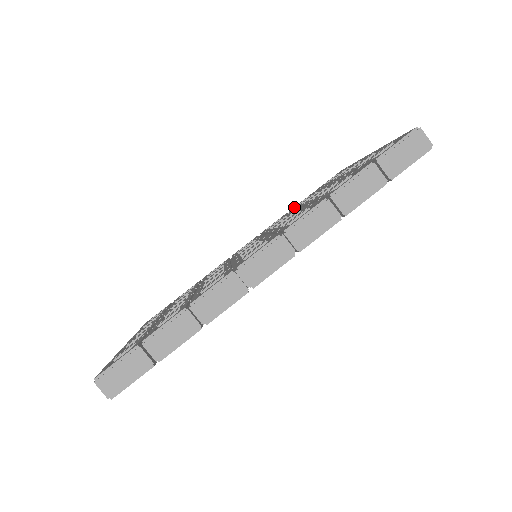
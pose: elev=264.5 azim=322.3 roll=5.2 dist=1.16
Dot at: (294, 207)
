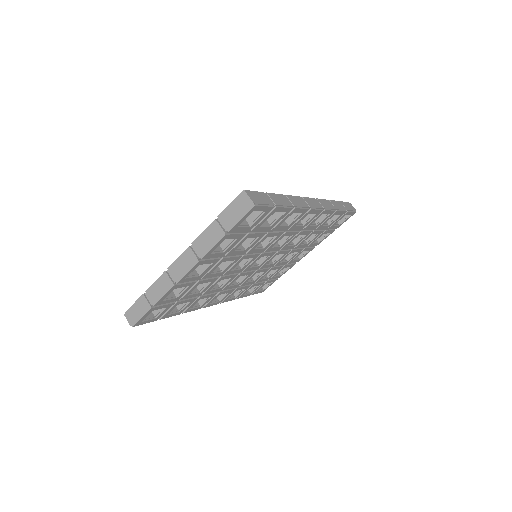
Dot at: occluded
